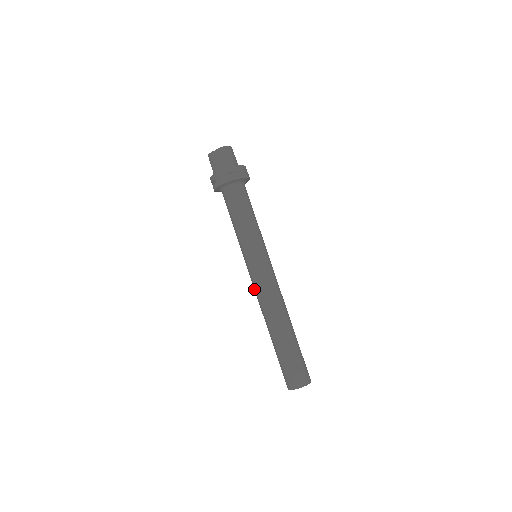
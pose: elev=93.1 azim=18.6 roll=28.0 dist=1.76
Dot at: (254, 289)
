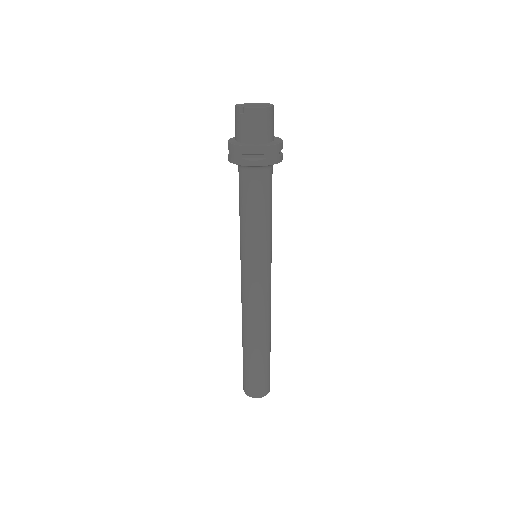
Dot at: occluded
